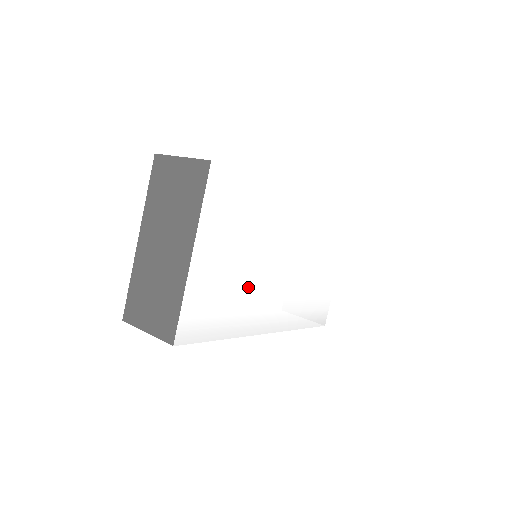
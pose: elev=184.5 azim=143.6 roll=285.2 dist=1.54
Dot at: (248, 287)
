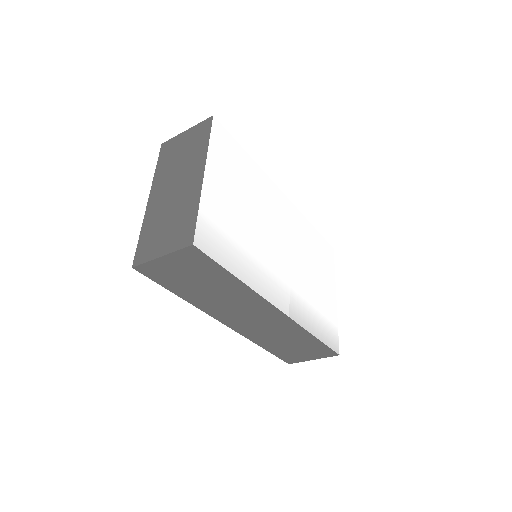
Dot at: (256, 245)
